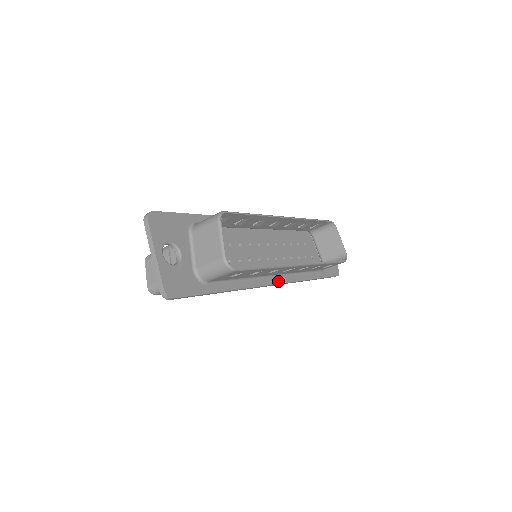
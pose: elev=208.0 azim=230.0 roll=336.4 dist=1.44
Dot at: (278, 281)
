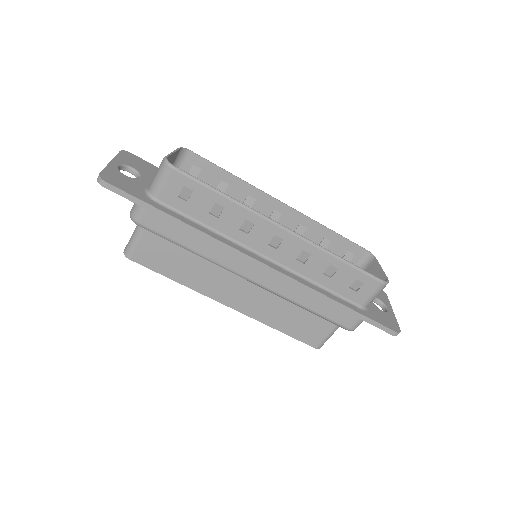
Dot at: (269, 264)
